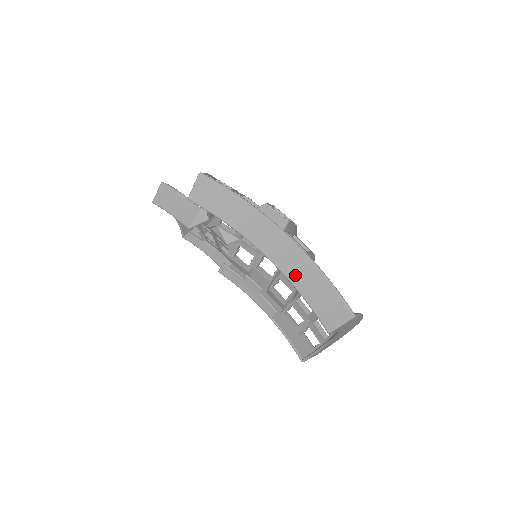
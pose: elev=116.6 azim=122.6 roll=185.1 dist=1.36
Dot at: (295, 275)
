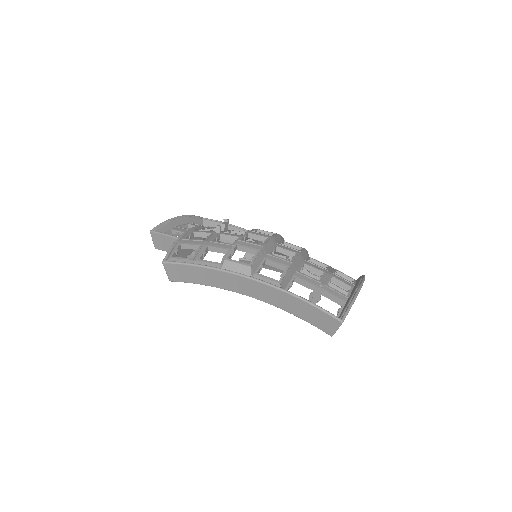
Dot at: (282, 305)
